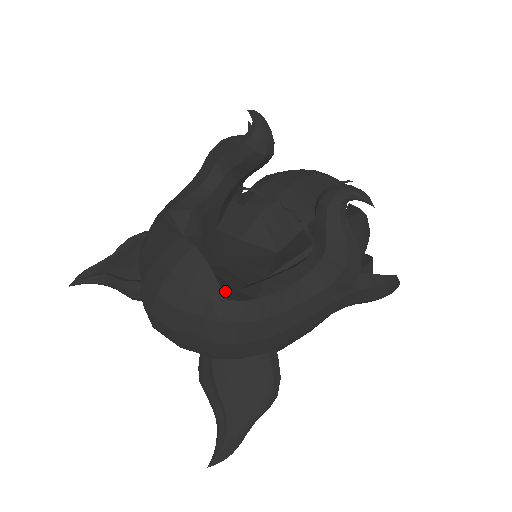
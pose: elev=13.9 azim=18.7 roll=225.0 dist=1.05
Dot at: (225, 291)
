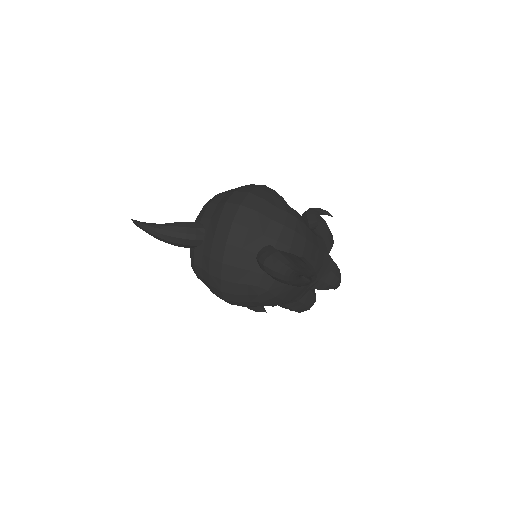
Dot at: occluded
